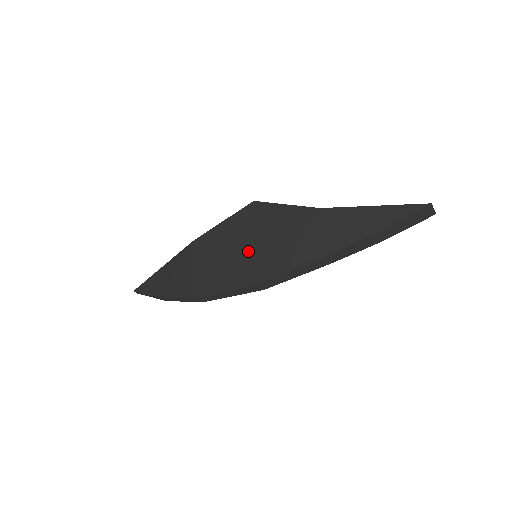
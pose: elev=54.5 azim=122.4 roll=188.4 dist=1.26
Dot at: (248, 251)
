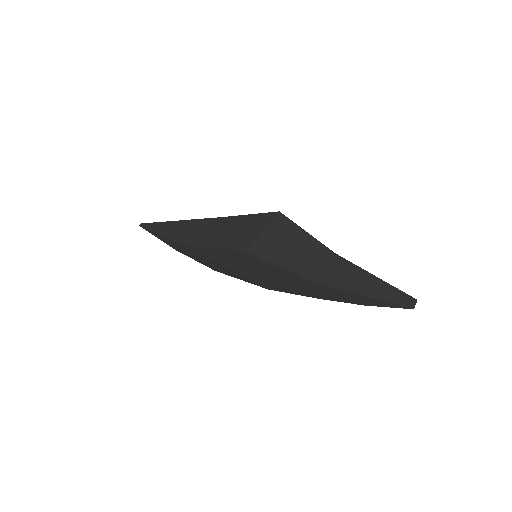
Dot at: (252, 274)
